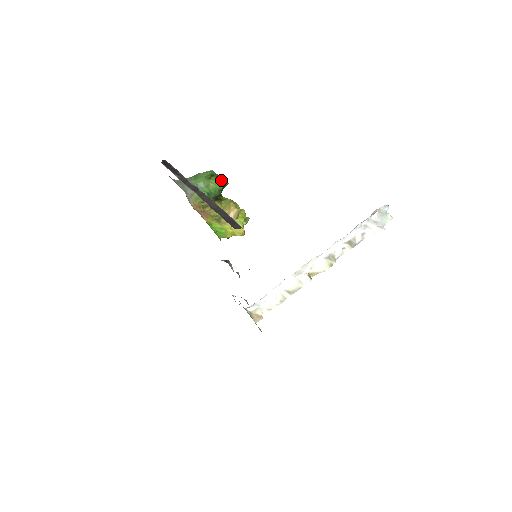
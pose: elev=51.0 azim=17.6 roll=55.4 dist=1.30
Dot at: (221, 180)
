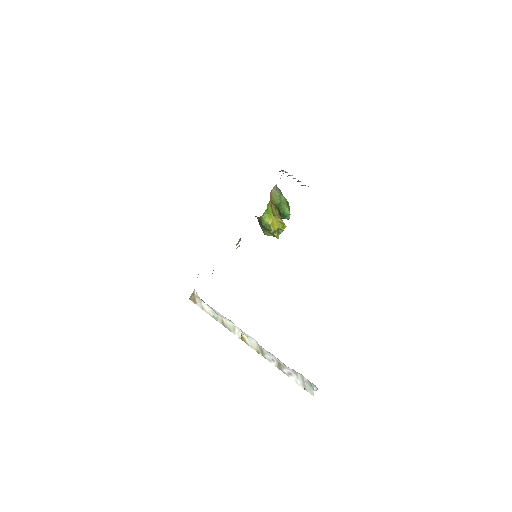
Dot at: occluded
